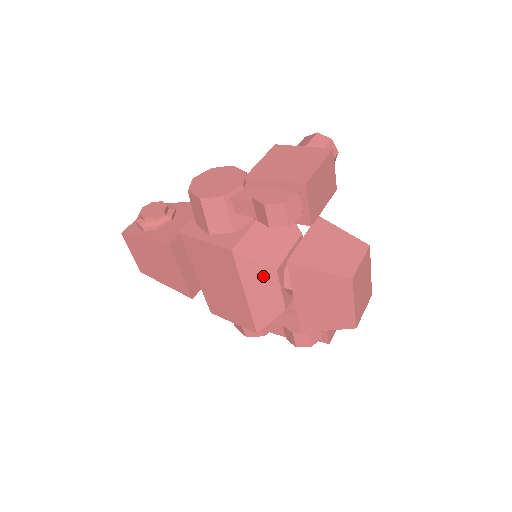
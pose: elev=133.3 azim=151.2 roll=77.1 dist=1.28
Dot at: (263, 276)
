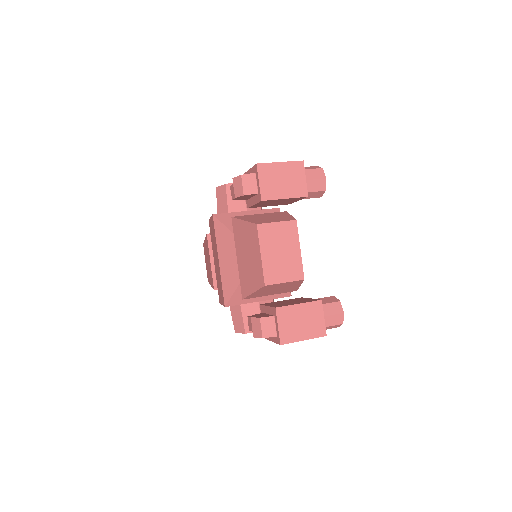
Dot at: (228, 241)
